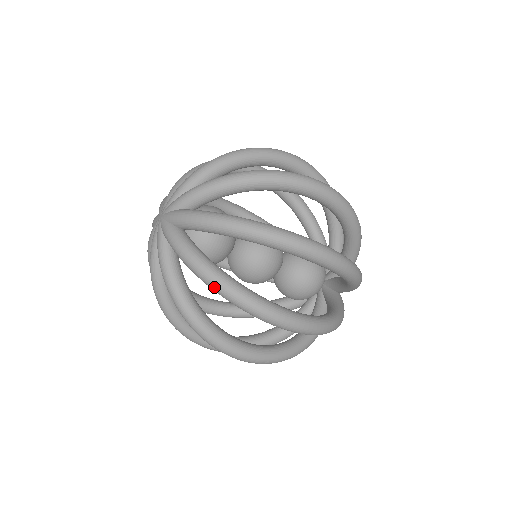
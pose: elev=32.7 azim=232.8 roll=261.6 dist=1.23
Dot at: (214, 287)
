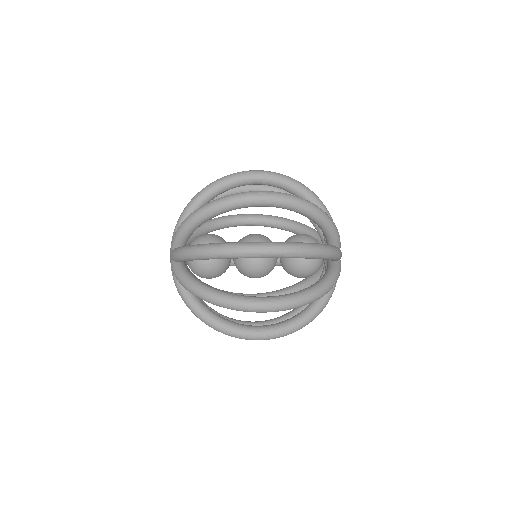
Dot at: occluded
